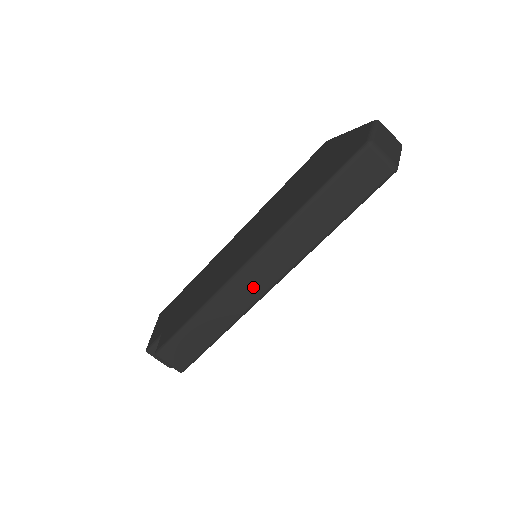
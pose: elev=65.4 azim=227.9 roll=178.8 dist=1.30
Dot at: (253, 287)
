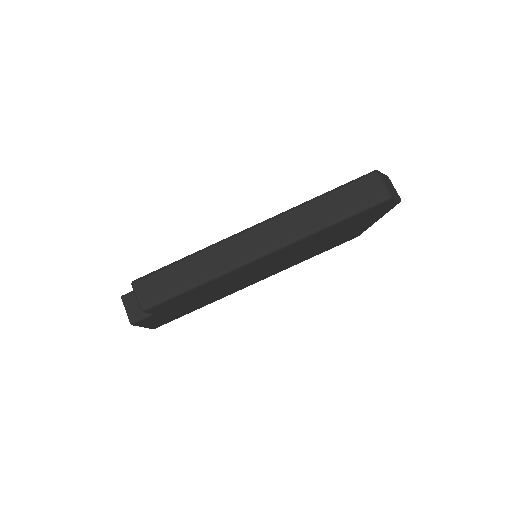
Dot at: (245, 250)
